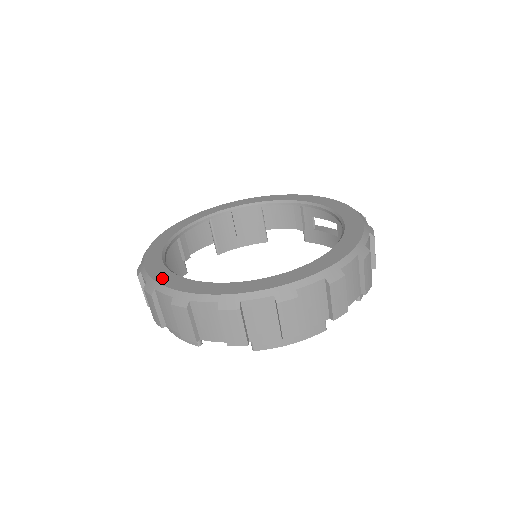
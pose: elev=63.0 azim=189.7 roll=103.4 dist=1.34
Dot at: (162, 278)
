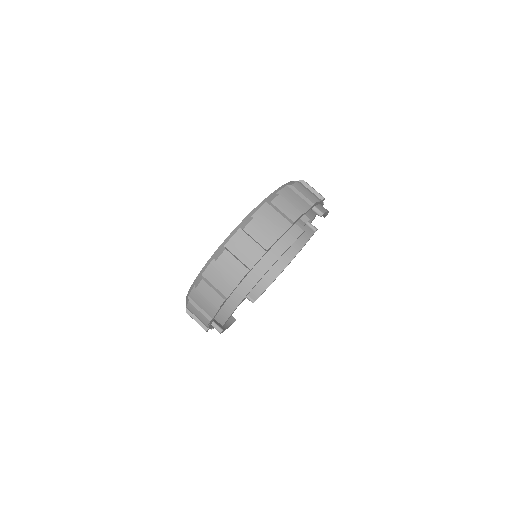
Dot at: occluded
